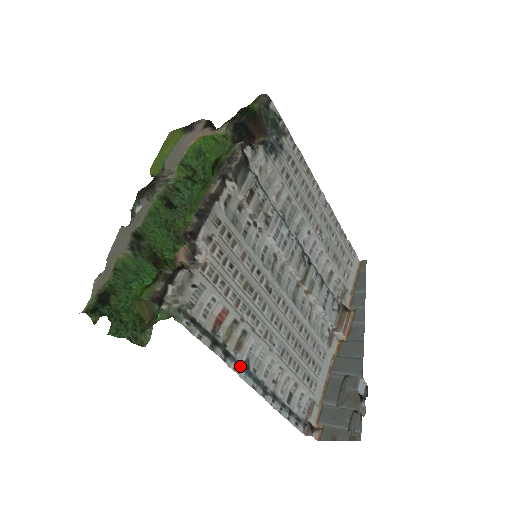
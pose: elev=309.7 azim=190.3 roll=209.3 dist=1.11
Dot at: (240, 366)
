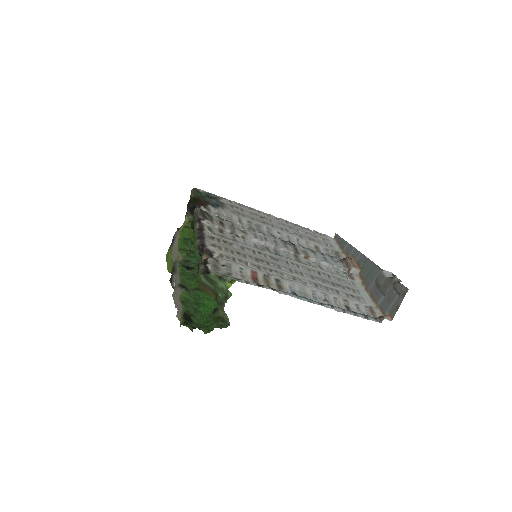
Dot at: (289, 293)
